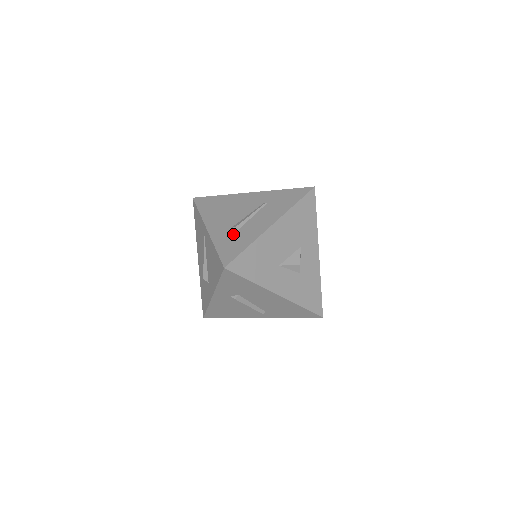
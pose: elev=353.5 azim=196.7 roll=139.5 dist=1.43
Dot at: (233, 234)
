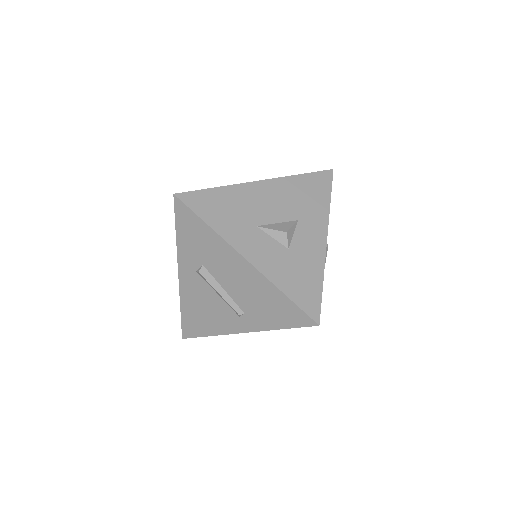
Dot at: occluded
